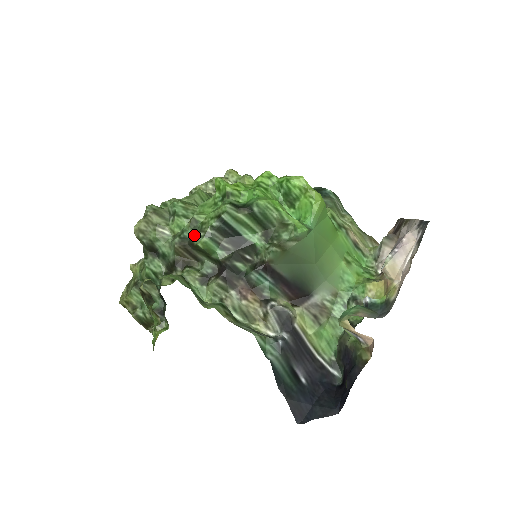
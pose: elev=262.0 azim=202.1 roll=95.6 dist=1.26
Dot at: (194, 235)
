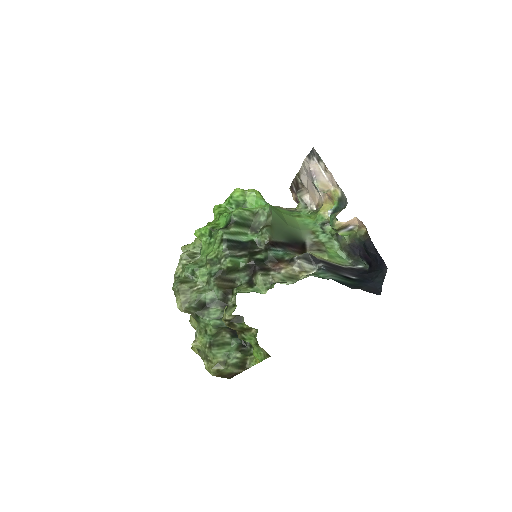
Dot at: (219, 267)
